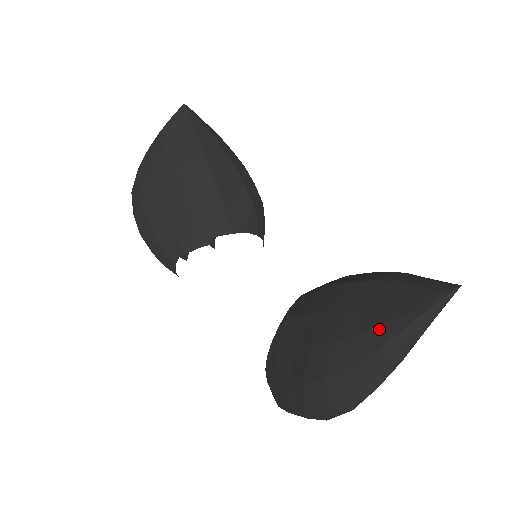
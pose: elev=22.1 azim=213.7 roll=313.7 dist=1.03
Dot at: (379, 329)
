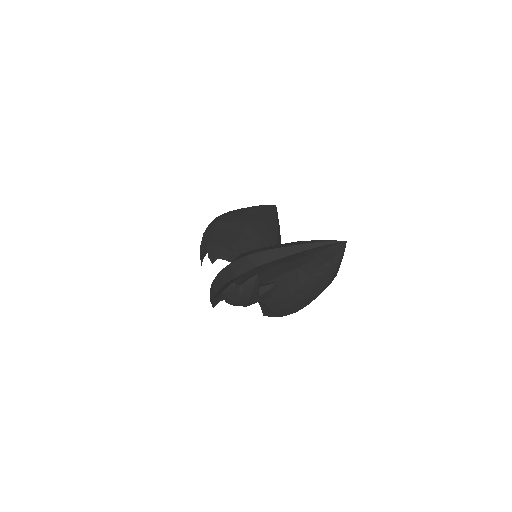
Dot at: (297, 241)
